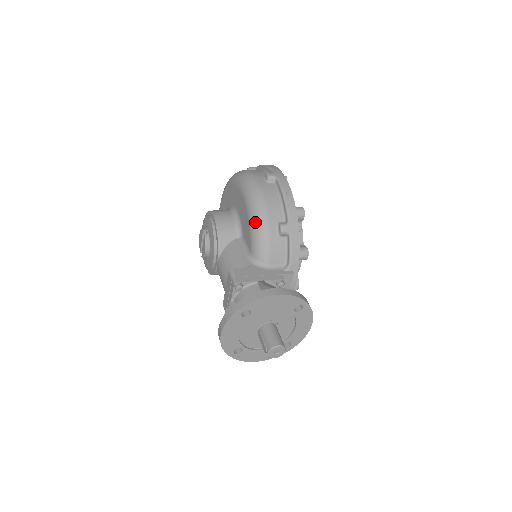
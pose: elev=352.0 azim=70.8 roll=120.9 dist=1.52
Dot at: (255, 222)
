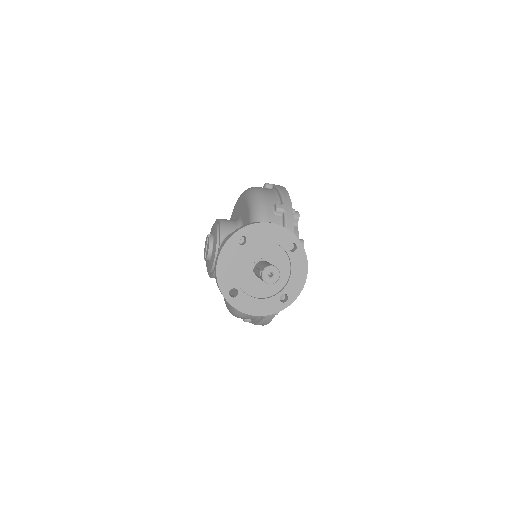
Dot at: (254, 205)
